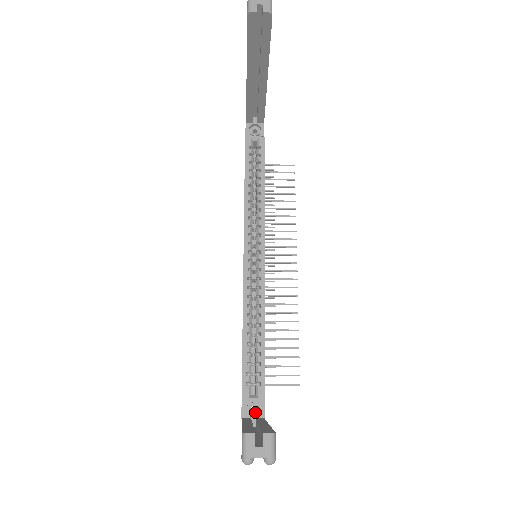
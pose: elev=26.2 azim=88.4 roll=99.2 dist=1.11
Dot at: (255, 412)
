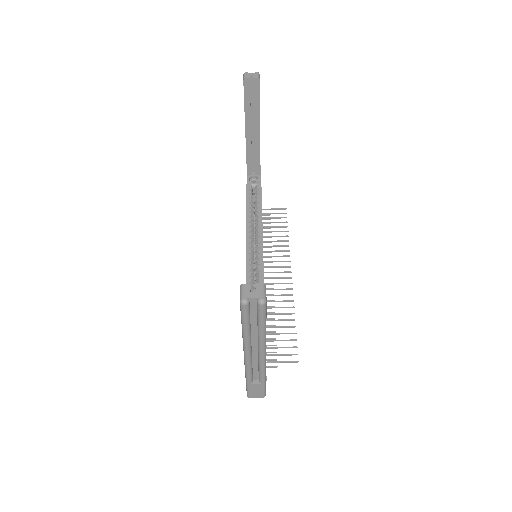
Dot at: occluded
